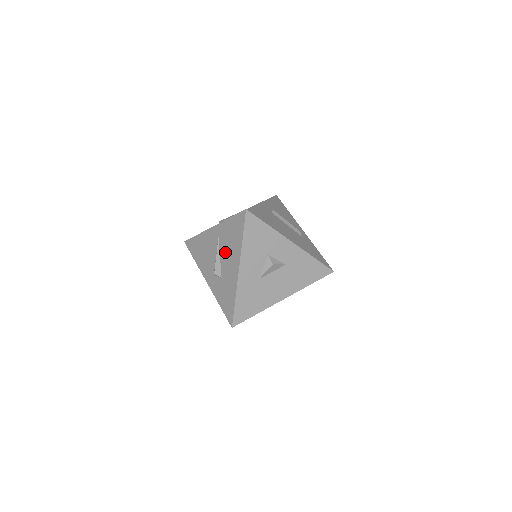
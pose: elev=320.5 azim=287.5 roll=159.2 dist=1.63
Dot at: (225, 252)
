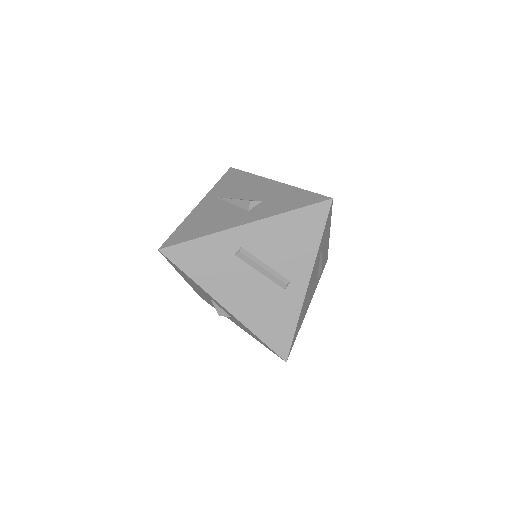
Dot at: (241, 192)
